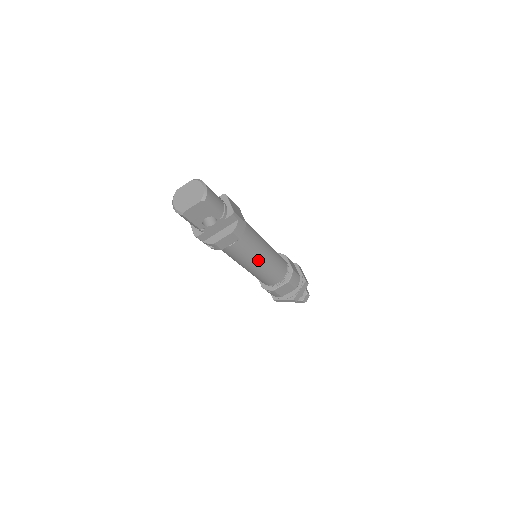
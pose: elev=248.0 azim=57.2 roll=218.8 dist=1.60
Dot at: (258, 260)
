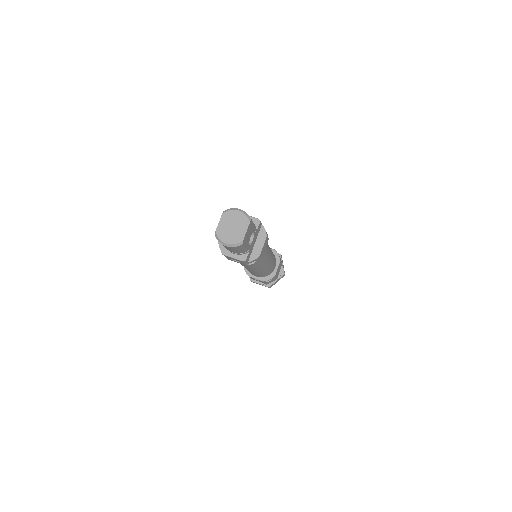
Dot at: (270, 254)
